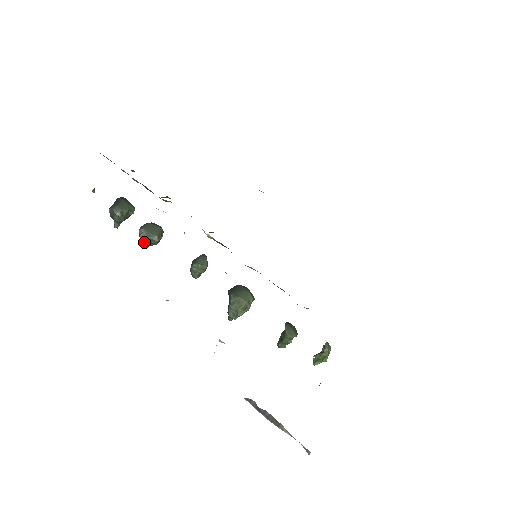
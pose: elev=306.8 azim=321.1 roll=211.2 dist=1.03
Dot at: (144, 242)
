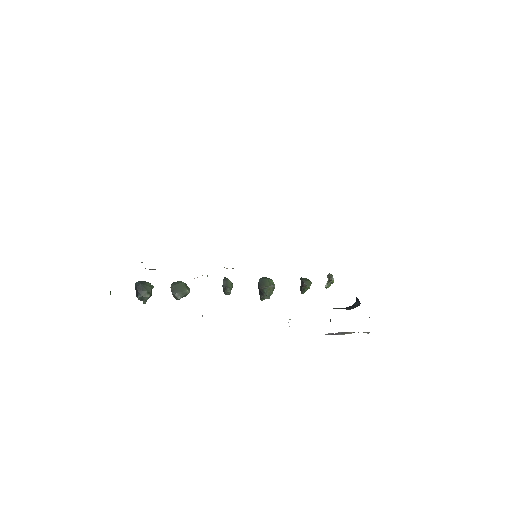
Dot at: occluded
